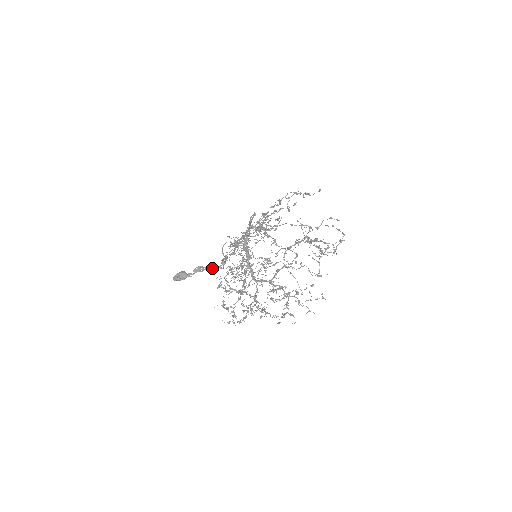
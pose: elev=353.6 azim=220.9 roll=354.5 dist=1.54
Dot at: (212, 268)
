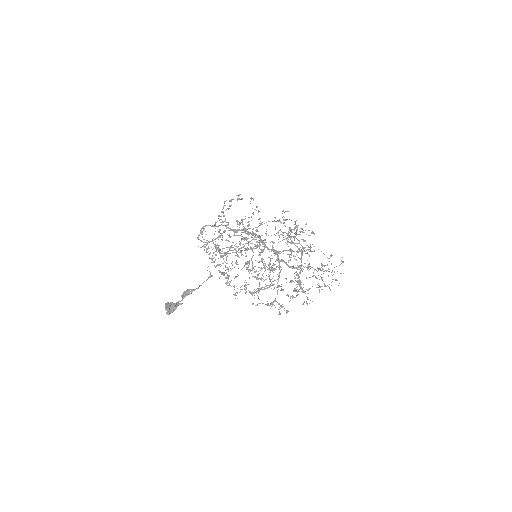
Dot at: (198, 287)
